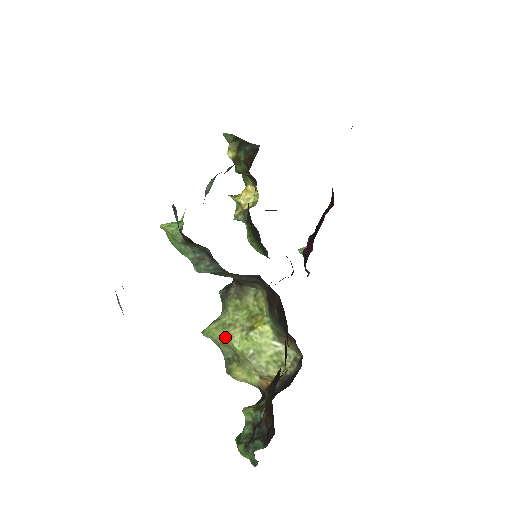
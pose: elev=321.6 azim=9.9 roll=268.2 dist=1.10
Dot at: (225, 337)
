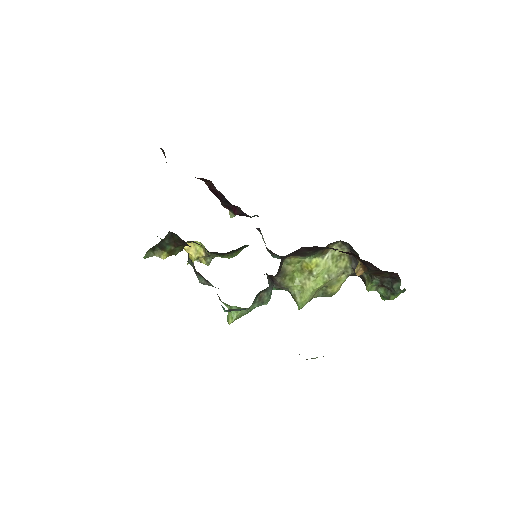
Dot at: (310, 293)
